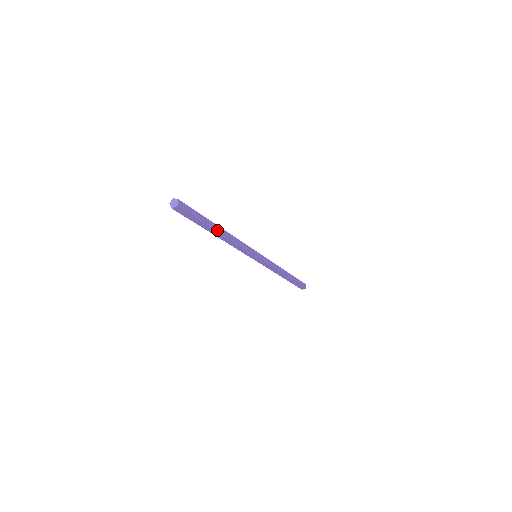
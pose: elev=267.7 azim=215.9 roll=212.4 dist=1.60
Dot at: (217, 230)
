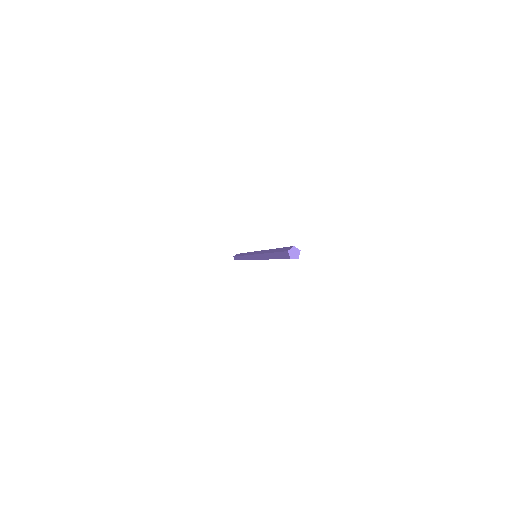
Dot at: occluded
